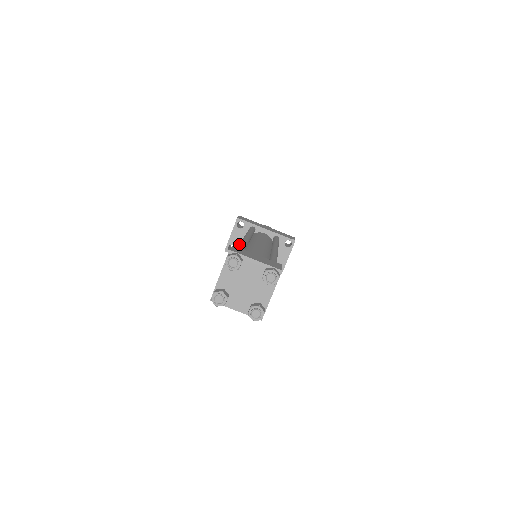
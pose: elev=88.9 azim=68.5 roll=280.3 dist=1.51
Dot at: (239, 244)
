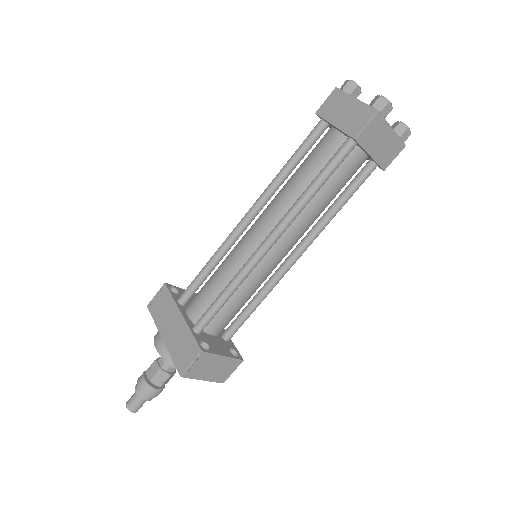
Dot at: occluded
